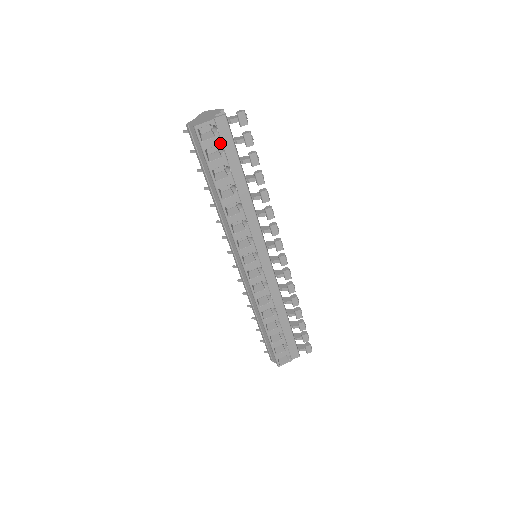
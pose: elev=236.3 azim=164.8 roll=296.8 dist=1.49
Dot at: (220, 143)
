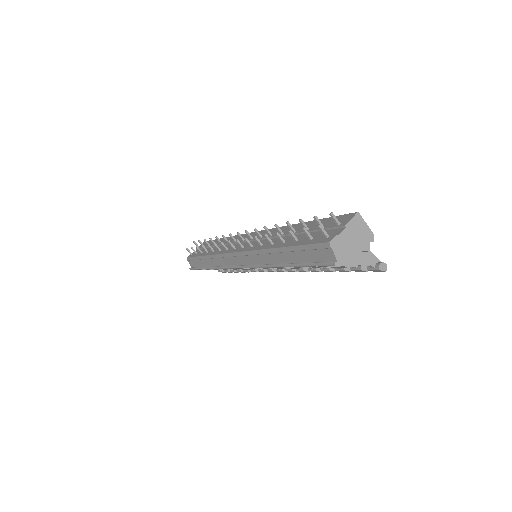
Dot at: (336, 267)
